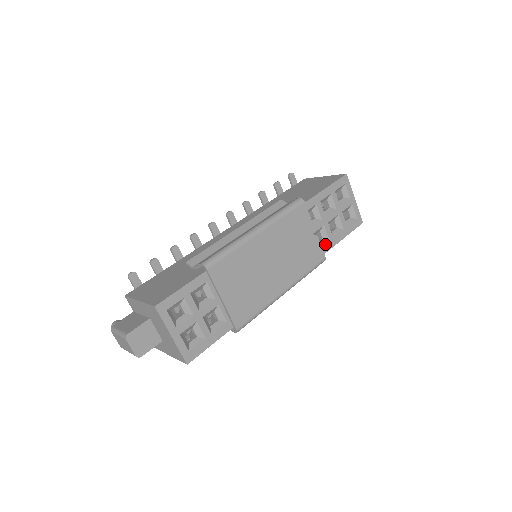
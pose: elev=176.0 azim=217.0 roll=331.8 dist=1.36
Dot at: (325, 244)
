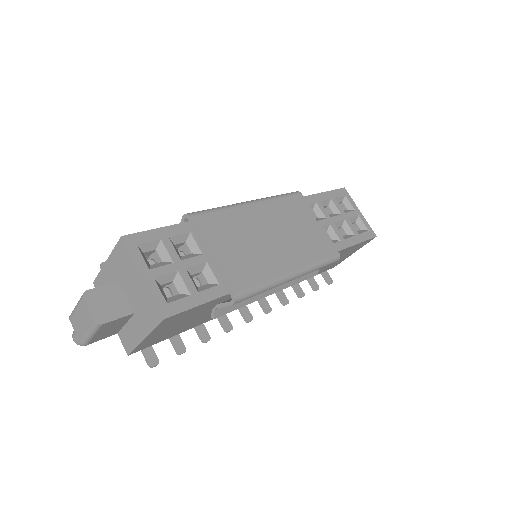
Dot at: (336, 242)
